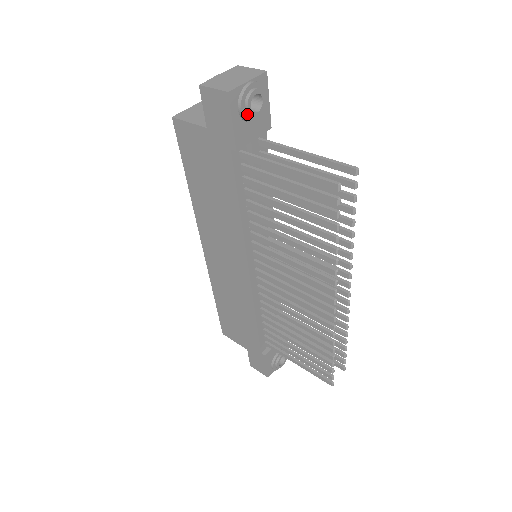
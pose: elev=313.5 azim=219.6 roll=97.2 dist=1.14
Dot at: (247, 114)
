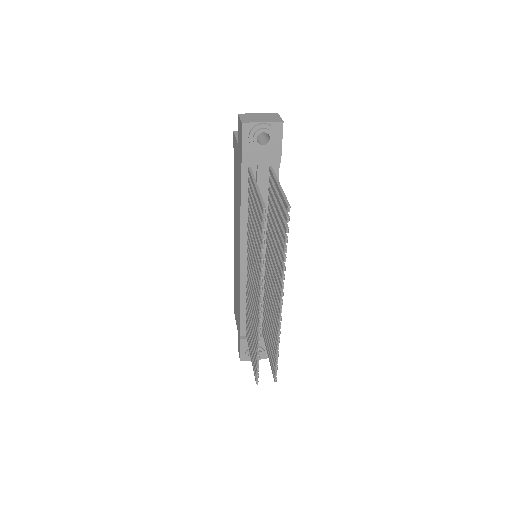
Dot at: (254, 143)
